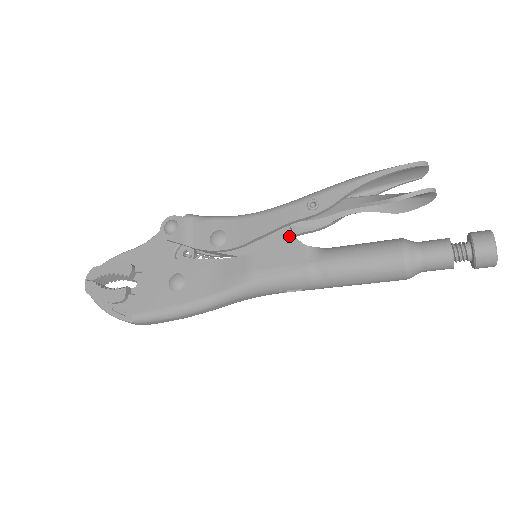
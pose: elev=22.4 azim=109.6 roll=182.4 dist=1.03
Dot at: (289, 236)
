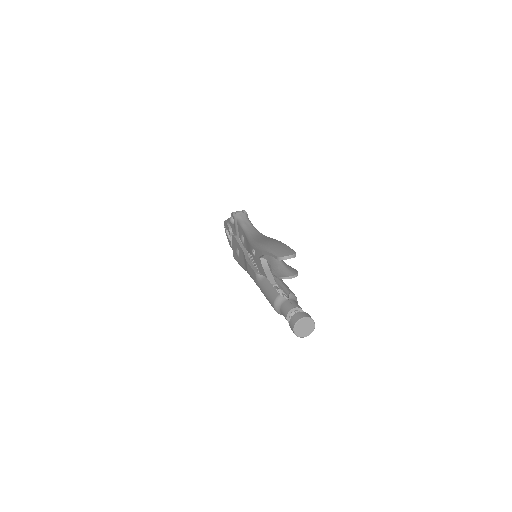
Dot at: occluded
